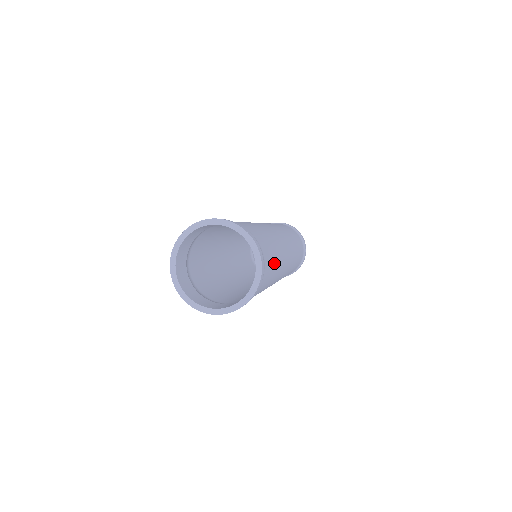
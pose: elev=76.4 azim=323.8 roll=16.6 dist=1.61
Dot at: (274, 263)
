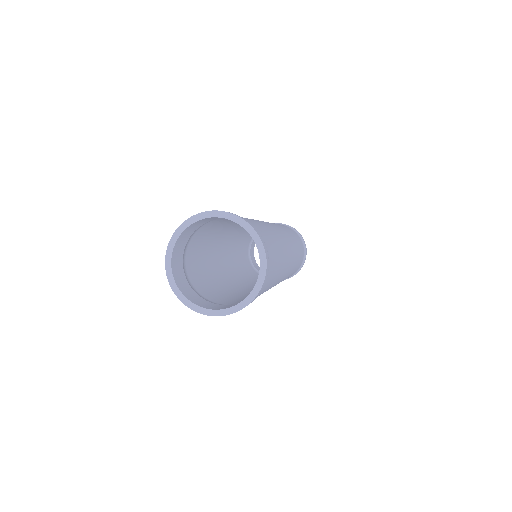
Dot at: (267, 288)
